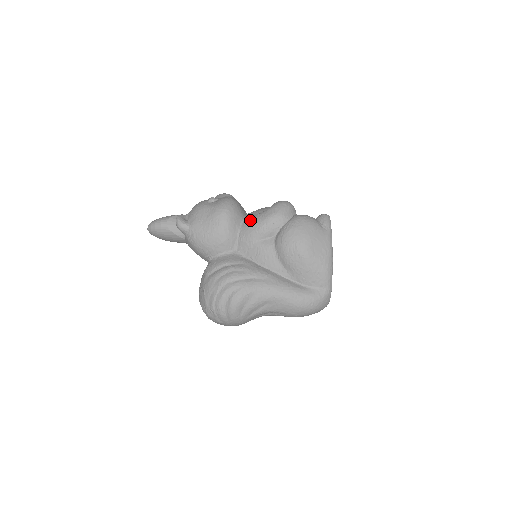
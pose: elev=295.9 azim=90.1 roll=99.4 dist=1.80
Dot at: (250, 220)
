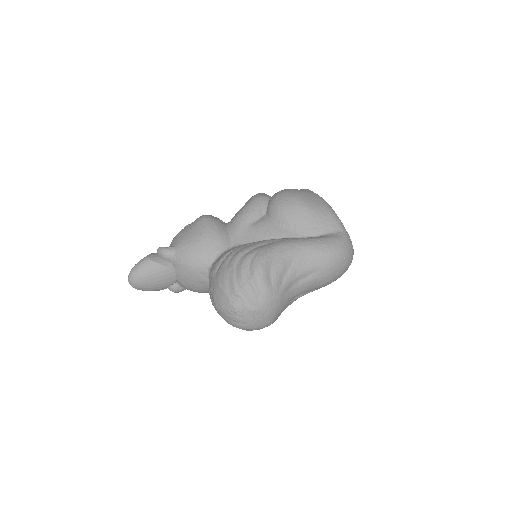
Dot at: (234, 216)
